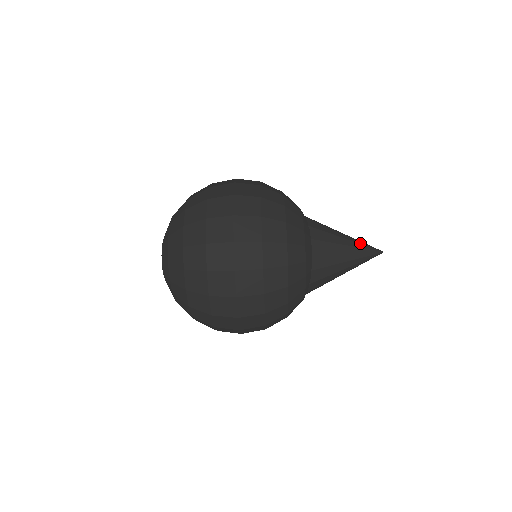
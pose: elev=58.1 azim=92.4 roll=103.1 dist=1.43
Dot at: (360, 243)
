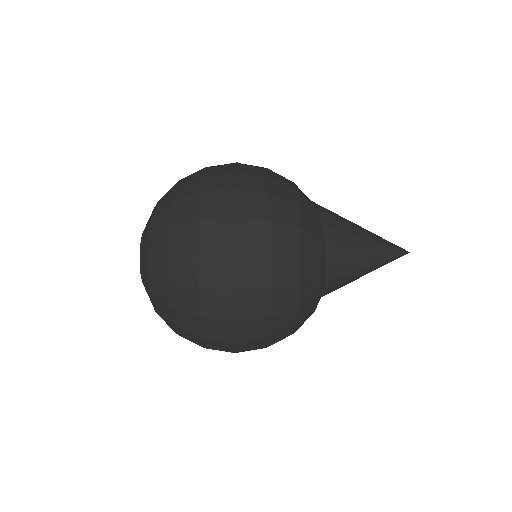
Dot at: (385, 255)
